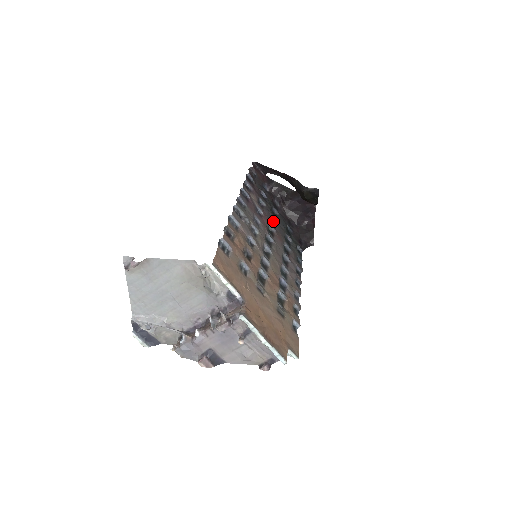
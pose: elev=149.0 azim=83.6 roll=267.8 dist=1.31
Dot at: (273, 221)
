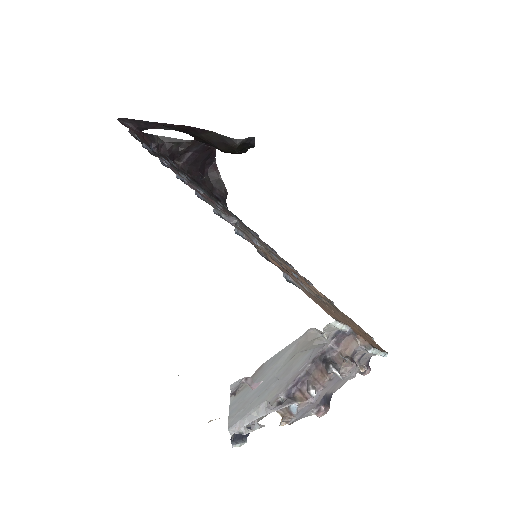
Dot at: occluded
